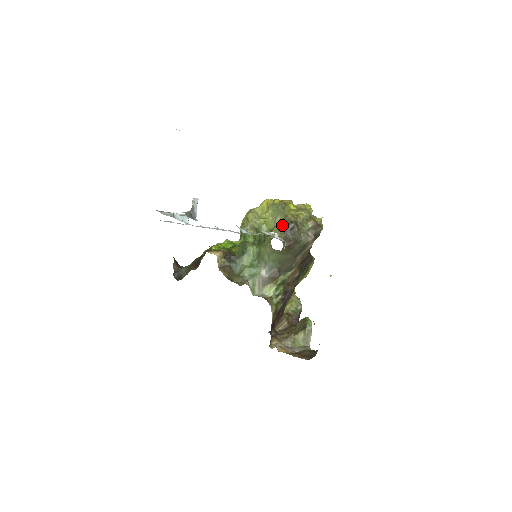
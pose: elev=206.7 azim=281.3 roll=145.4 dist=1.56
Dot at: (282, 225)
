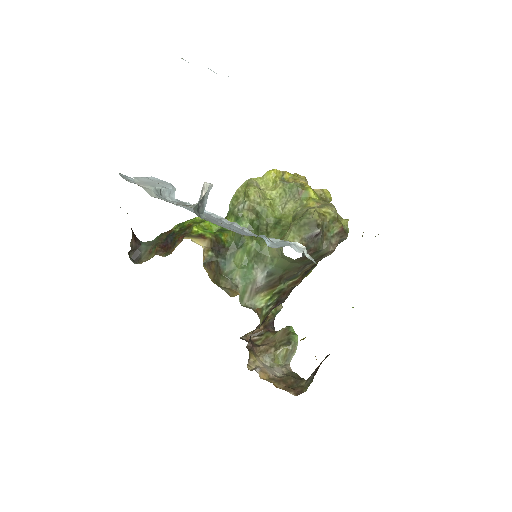
Dot at: (304, 226)
